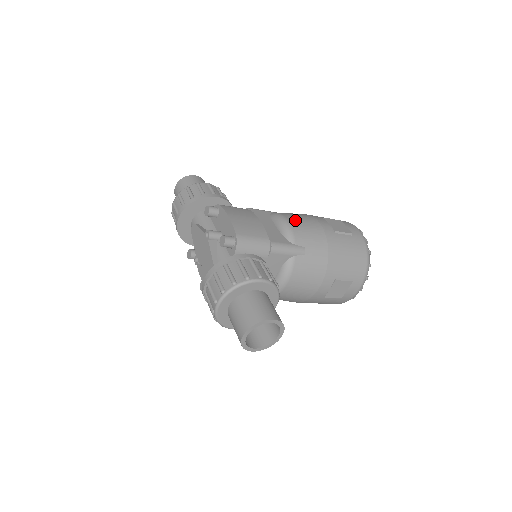
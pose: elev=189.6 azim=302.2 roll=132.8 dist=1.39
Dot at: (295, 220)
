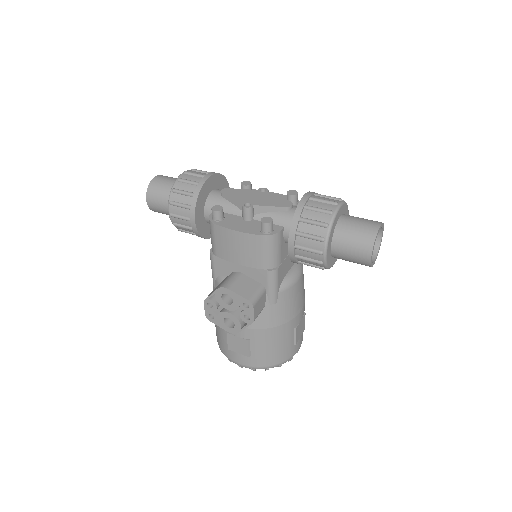
Dot at: occluded
